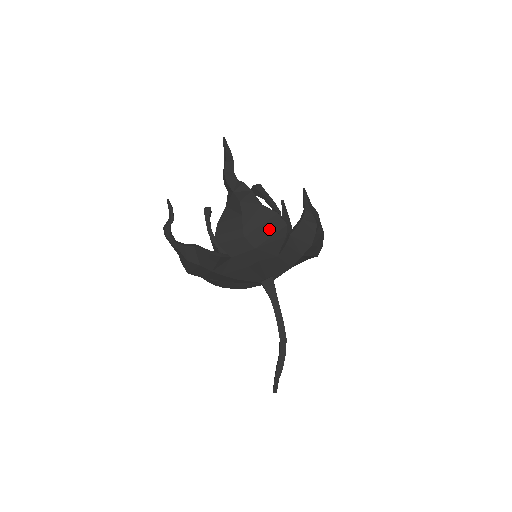
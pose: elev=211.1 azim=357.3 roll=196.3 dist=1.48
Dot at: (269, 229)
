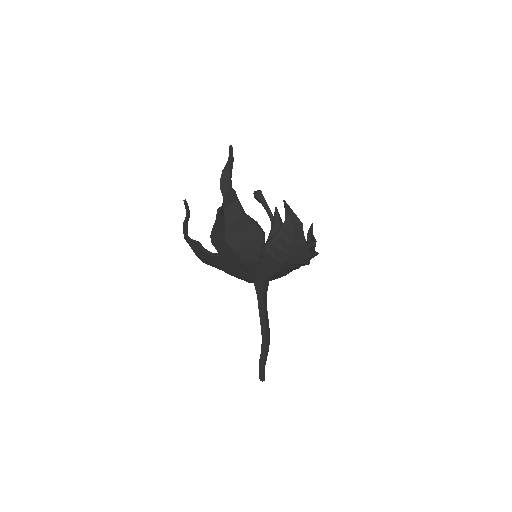
Dot at: (247, 236)
